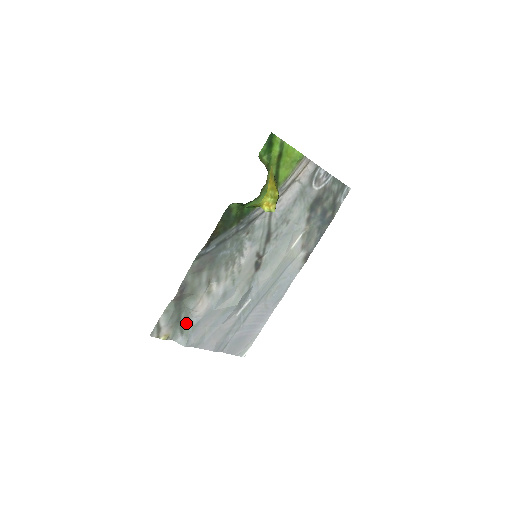
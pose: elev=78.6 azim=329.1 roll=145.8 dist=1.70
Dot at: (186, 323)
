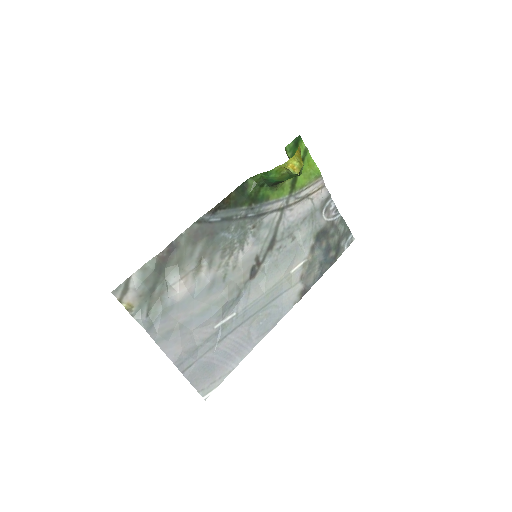
Dot at: (158, 301)
